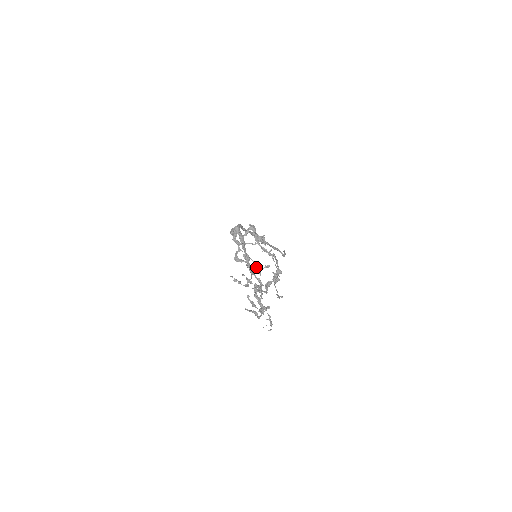
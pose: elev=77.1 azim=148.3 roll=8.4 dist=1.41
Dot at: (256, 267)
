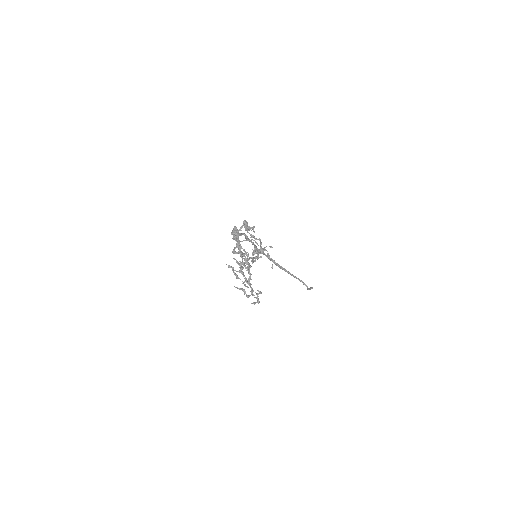
Dot at: (243, 249)
